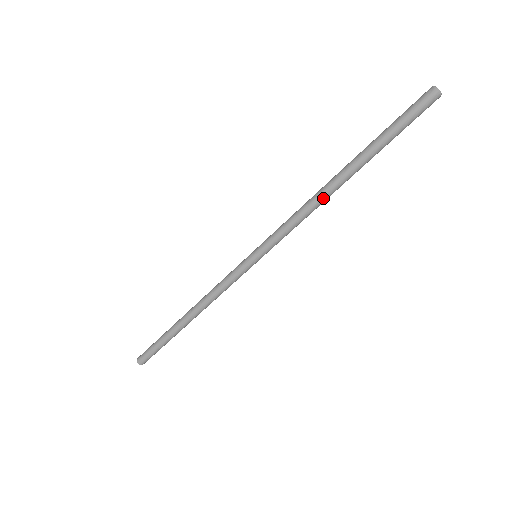
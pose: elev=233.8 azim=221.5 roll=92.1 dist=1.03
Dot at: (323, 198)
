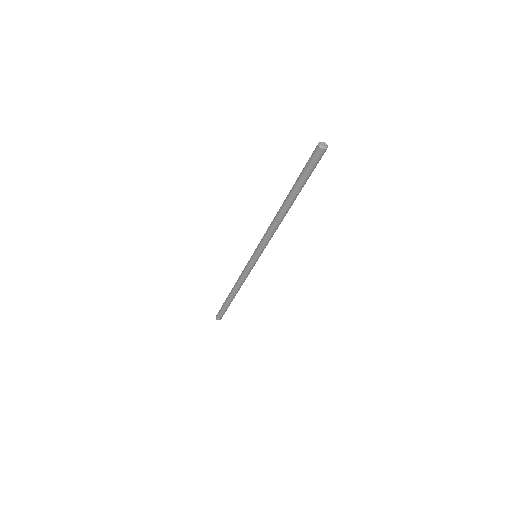
Dot at: (281, 221)
